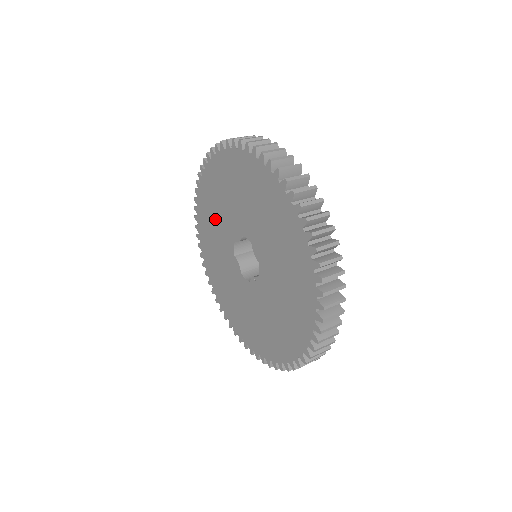
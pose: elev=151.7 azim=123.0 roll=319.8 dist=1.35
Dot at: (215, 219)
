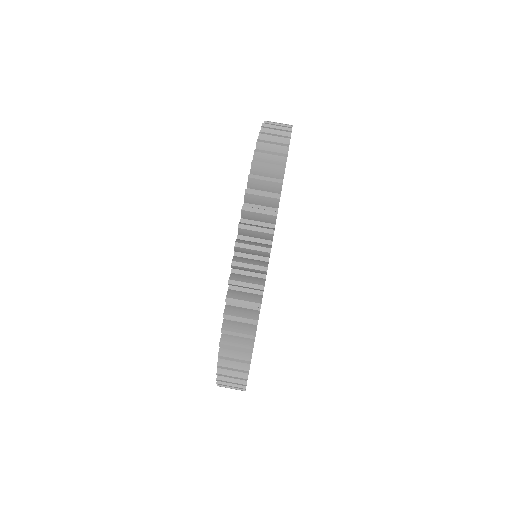
Dot at: occluded
